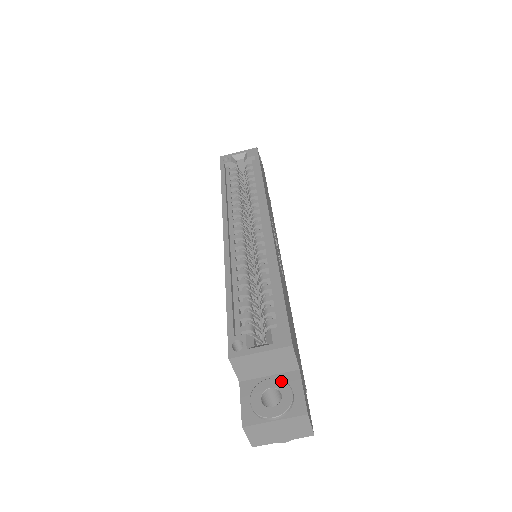
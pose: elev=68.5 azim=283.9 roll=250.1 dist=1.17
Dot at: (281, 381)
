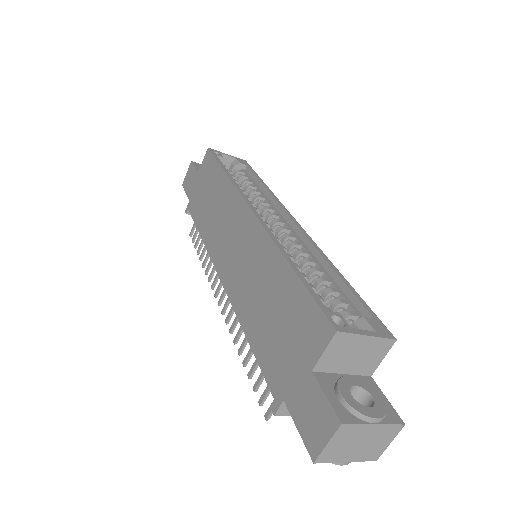
Dot at: (364, 382)
